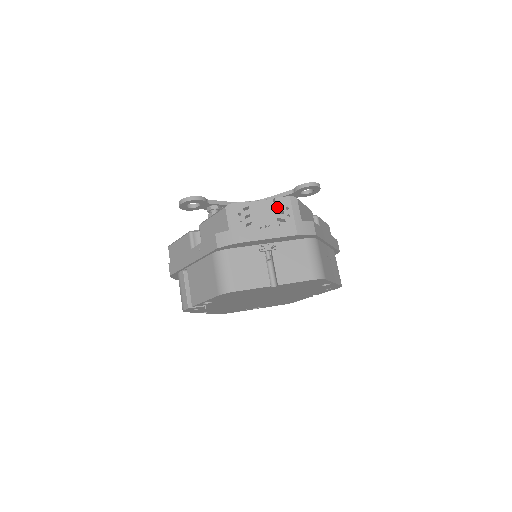
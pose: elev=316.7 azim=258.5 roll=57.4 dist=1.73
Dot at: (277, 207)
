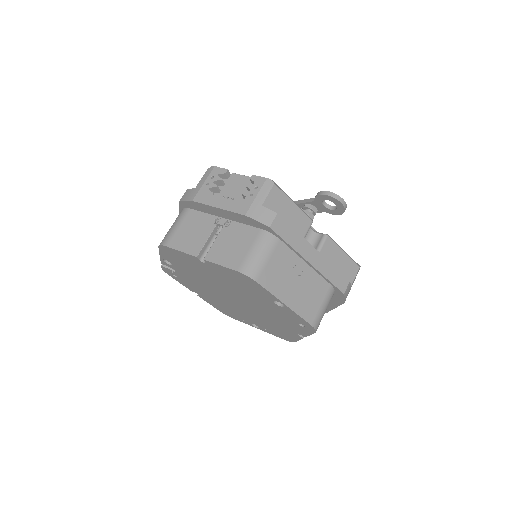
Dot at: occluded
